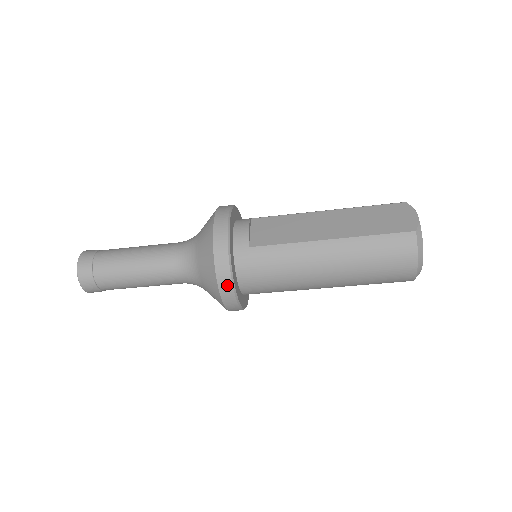
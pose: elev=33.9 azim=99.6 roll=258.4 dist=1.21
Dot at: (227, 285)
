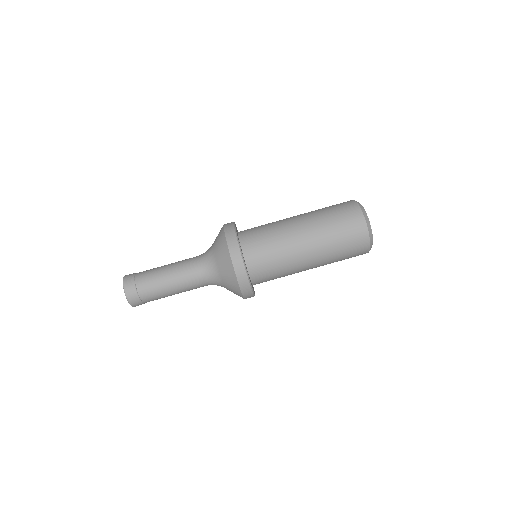
Dot at: (230, 227)
